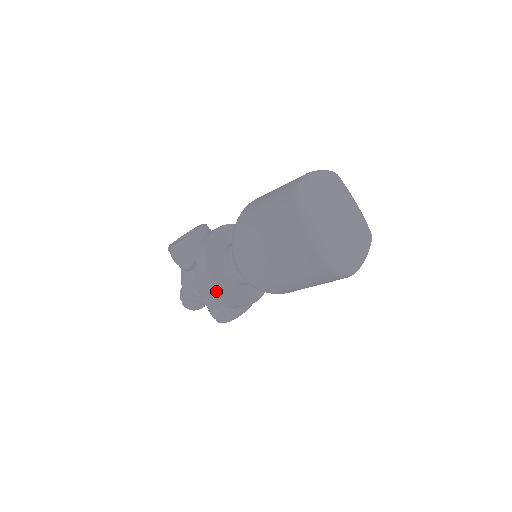
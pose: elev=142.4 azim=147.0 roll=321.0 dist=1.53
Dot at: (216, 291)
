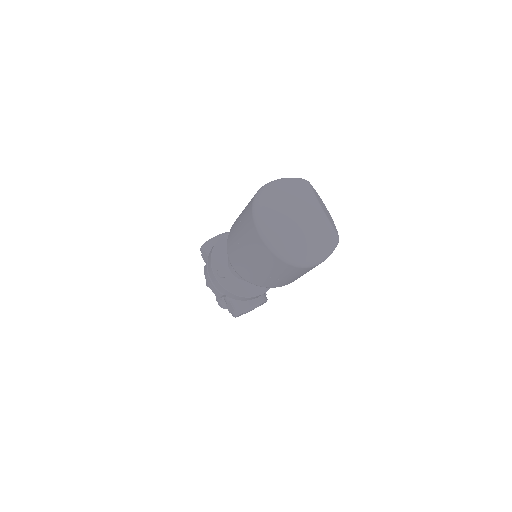
Dot at: (216, 280)
